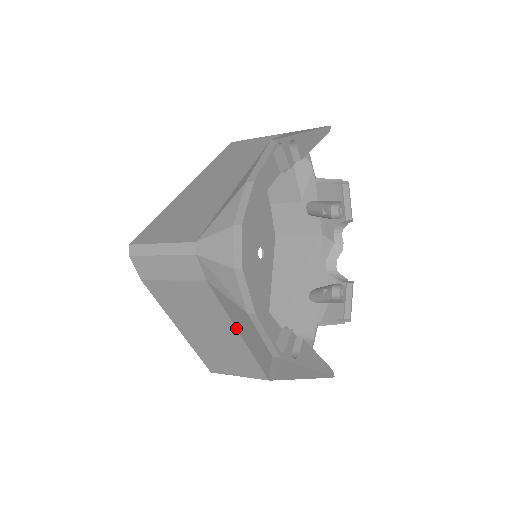
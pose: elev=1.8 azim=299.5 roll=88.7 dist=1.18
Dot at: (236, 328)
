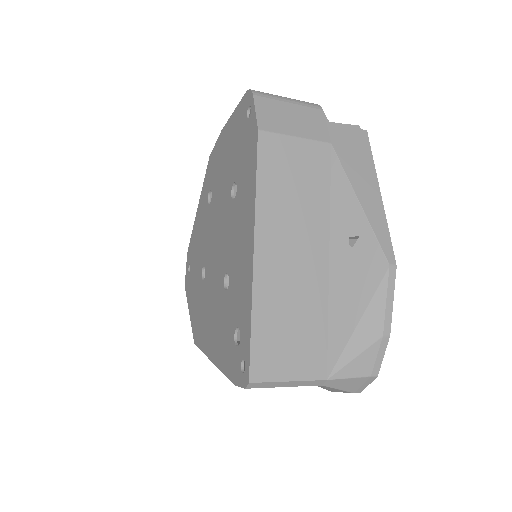
Dot at: occluded
